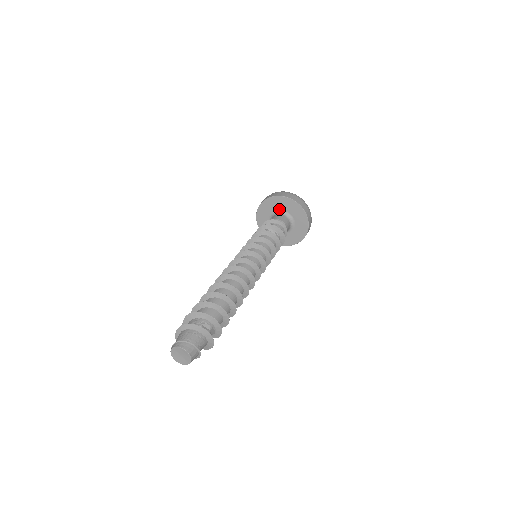
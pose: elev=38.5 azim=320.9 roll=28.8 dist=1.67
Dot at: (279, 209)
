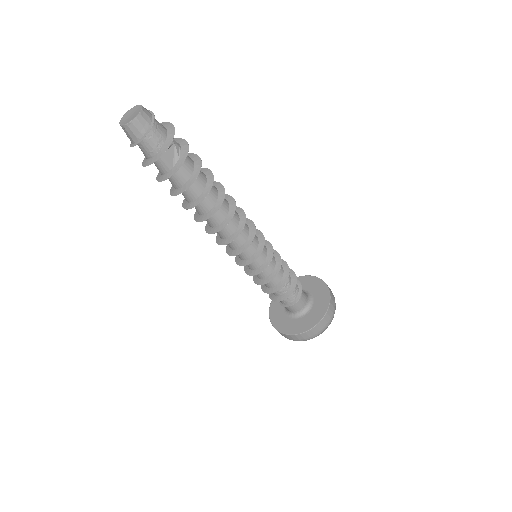
Dot at: occluded
